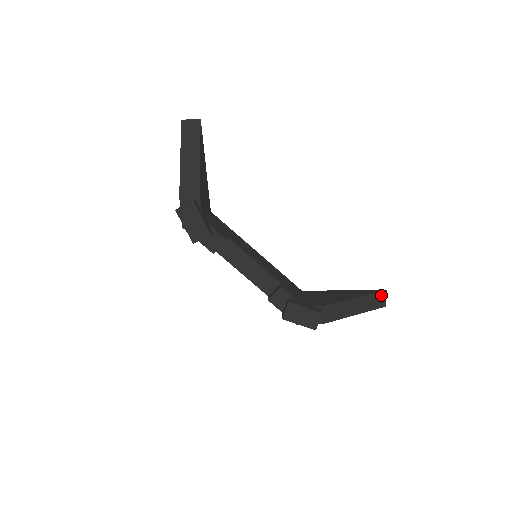
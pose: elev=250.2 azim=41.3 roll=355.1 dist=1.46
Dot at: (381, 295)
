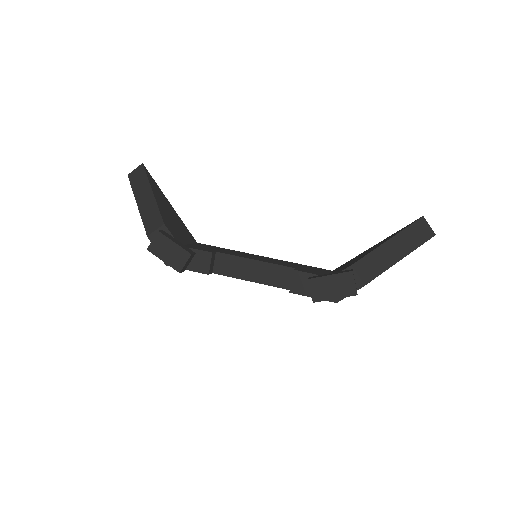
Dot at: (420, 225)
